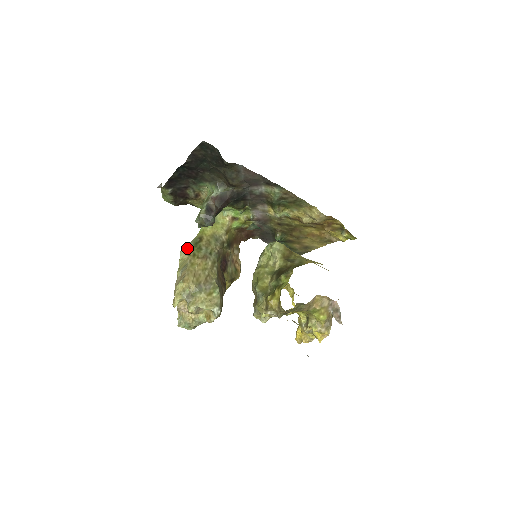
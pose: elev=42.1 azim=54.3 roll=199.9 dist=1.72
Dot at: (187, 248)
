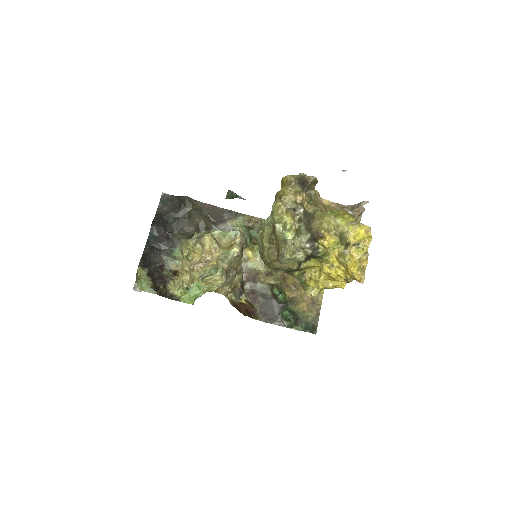
Dot at: occluded
